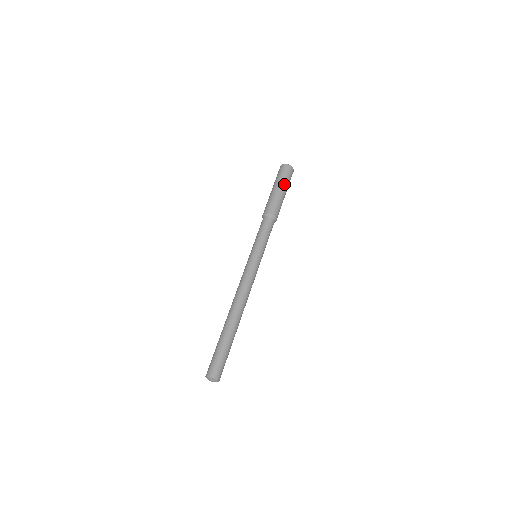
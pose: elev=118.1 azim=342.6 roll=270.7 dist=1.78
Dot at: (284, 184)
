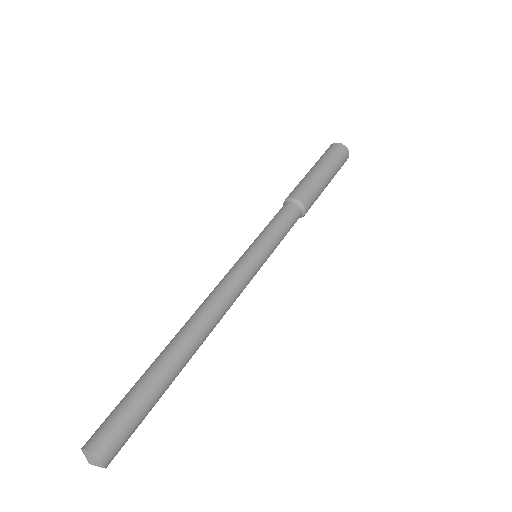
Dot at: (333, 172)
